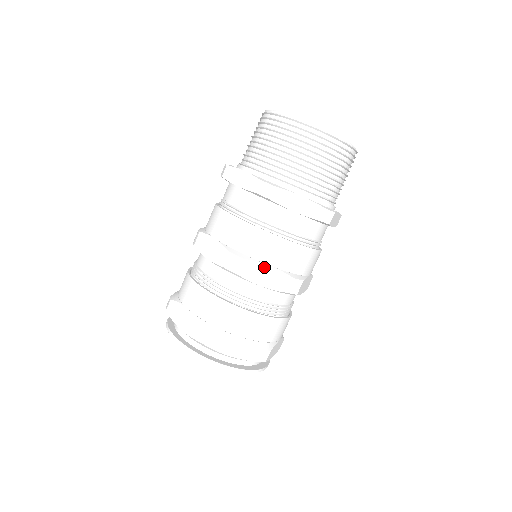
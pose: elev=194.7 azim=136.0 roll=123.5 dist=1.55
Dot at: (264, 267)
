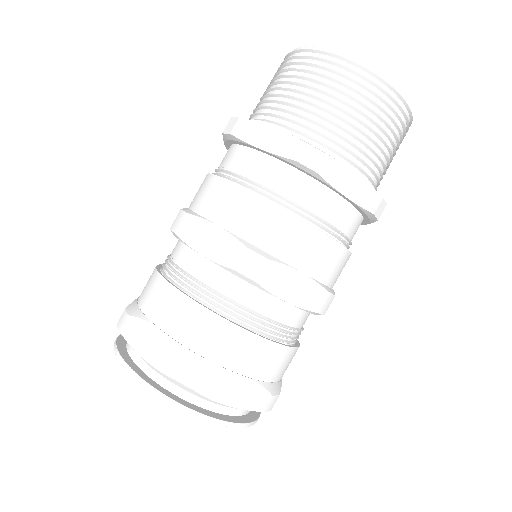
Dot at: (294, 274)
